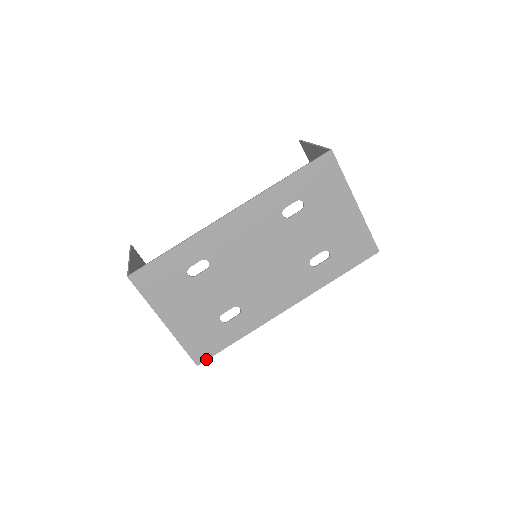
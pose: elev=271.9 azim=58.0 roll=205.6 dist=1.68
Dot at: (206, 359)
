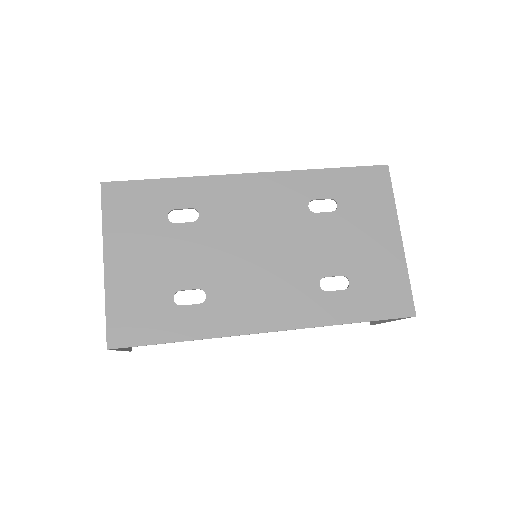
Dot at: (124, 346)
